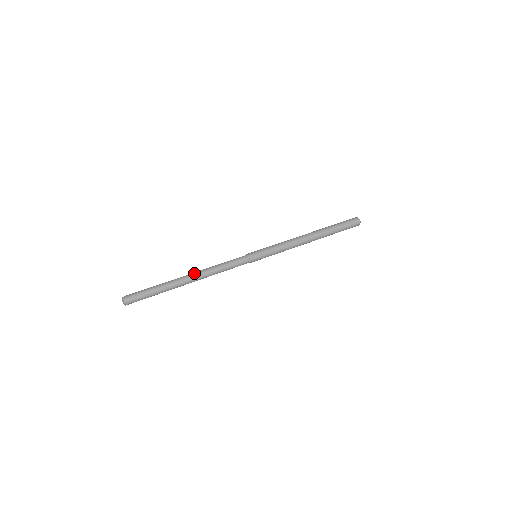
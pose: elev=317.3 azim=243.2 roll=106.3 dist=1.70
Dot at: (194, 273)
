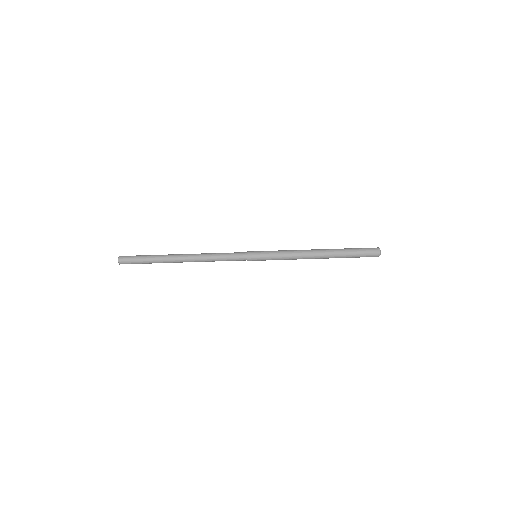
Dot at: (190, 255)
